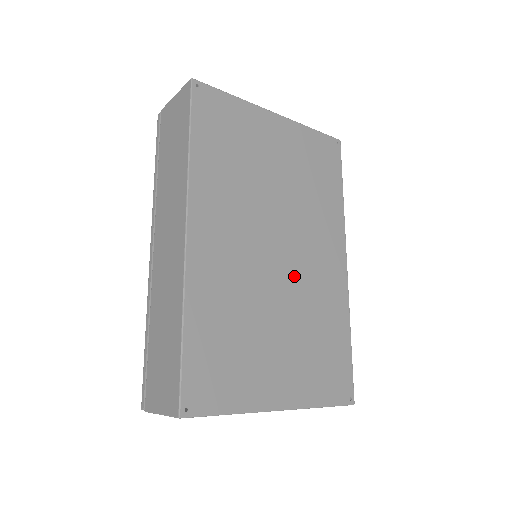
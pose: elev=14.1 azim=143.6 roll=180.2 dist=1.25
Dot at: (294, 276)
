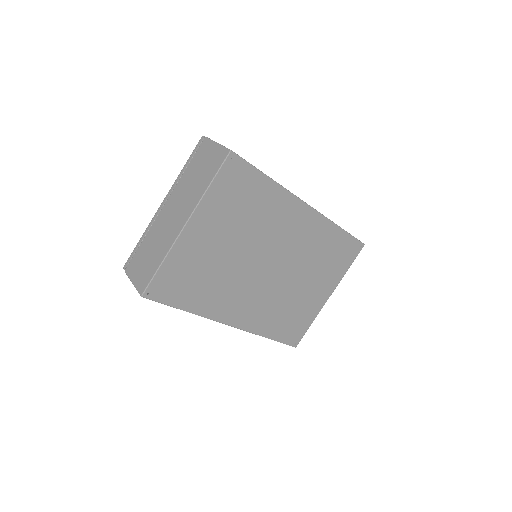
Dot at: (289, 260)
